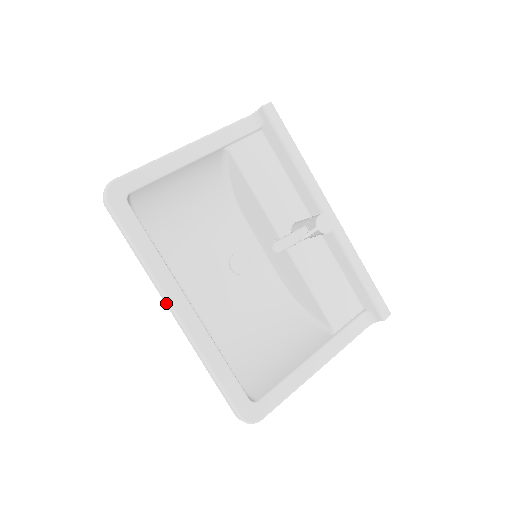
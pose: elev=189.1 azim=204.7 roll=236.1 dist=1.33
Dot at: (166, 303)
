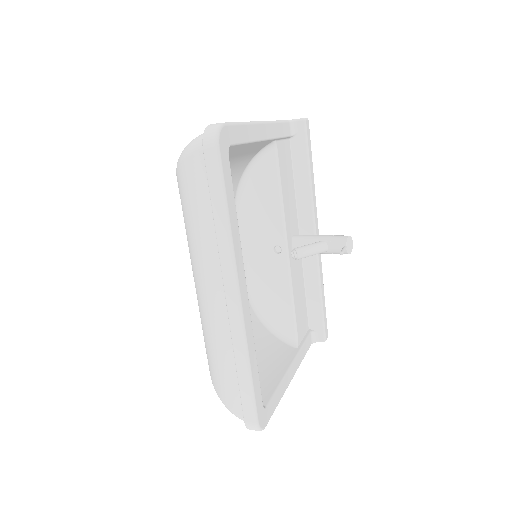
Dot at: (228, 282)
